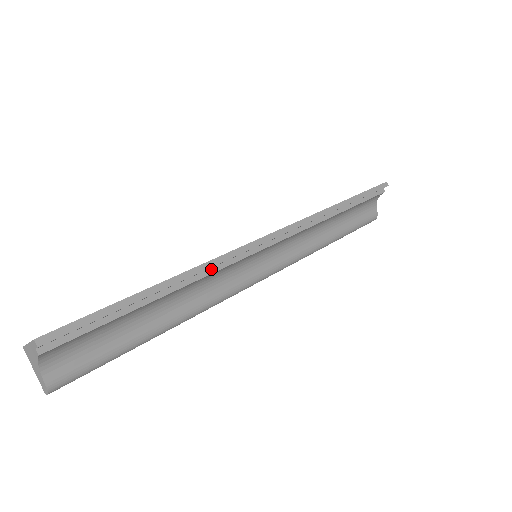
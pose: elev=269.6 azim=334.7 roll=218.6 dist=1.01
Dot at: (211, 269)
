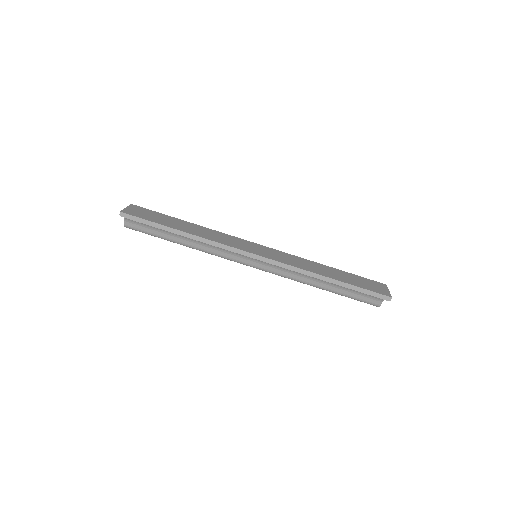
Dot at: (214, 244)
